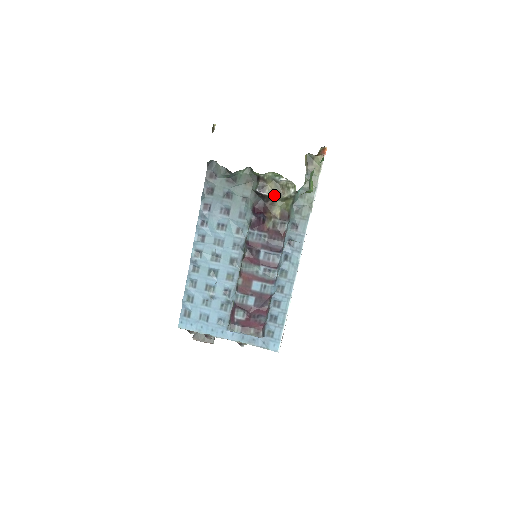
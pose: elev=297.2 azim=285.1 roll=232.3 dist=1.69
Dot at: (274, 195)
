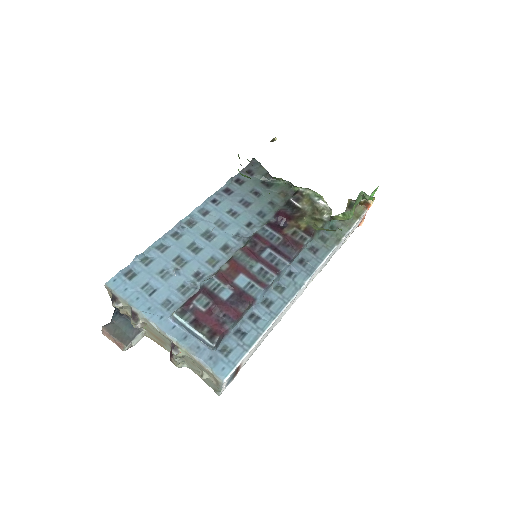
Dot at: (306, 210)
